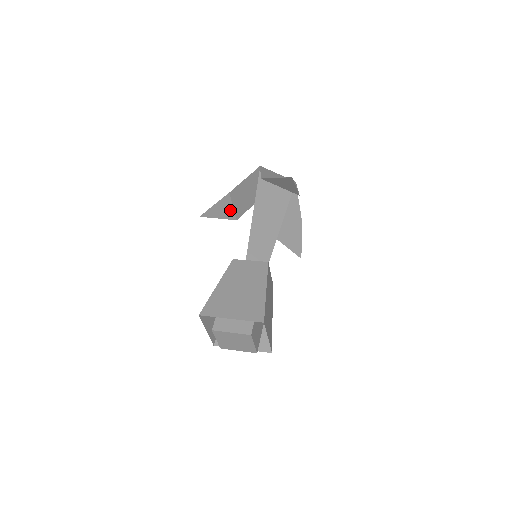
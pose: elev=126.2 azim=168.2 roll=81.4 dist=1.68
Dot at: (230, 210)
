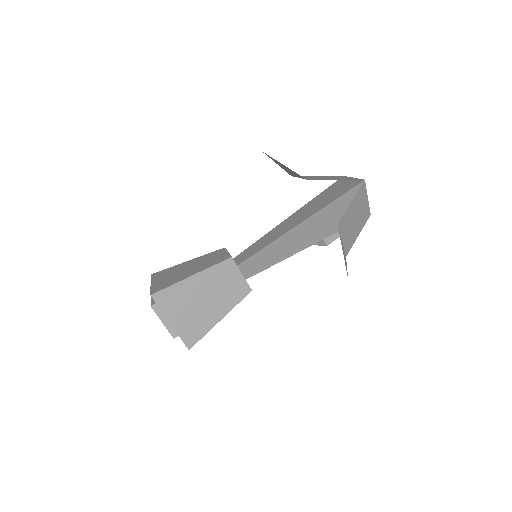
Dot at: (294, 174)
